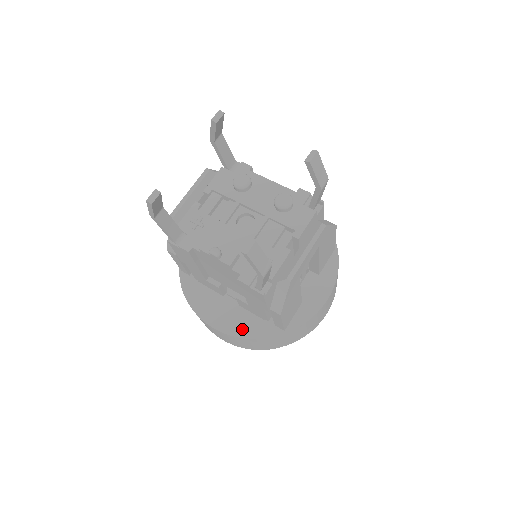
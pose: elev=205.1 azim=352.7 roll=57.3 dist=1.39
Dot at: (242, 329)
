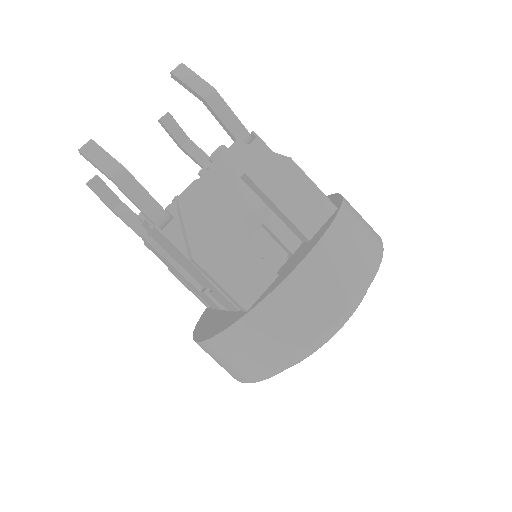
Dot at: (214, 330)
